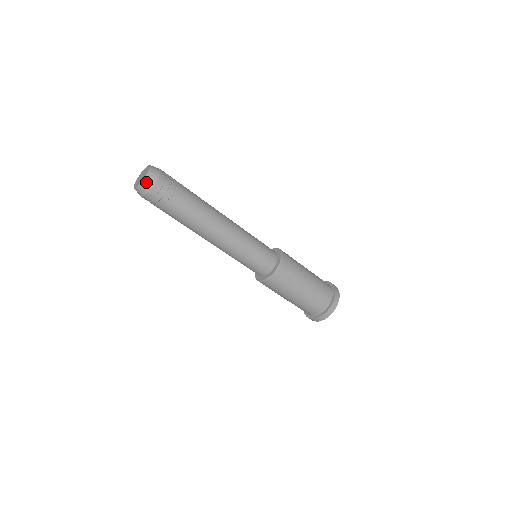
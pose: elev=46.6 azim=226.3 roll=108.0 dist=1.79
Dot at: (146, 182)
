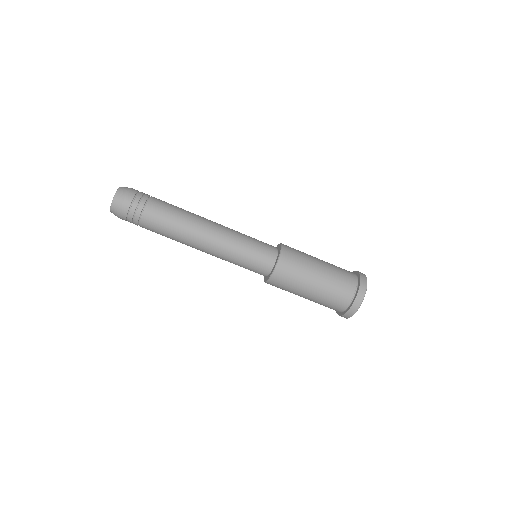
Dot at: (115, 202)
